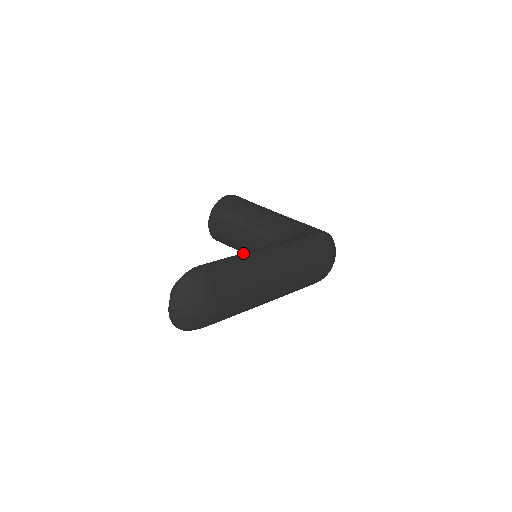
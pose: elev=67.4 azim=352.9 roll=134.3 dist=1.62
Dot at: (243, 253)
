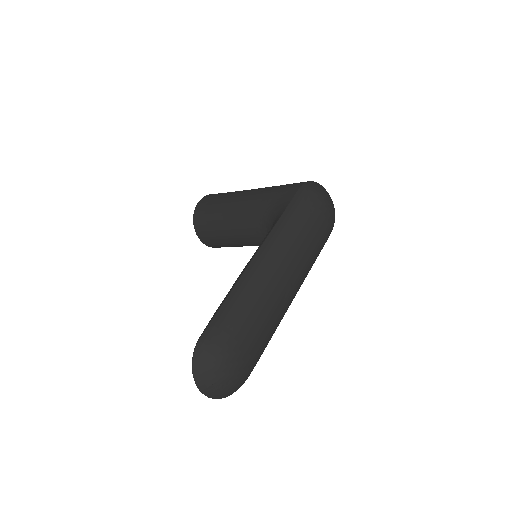
Dot at: (233, 286)
